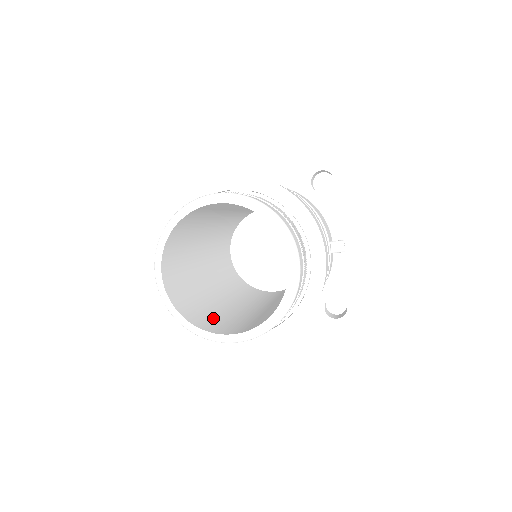
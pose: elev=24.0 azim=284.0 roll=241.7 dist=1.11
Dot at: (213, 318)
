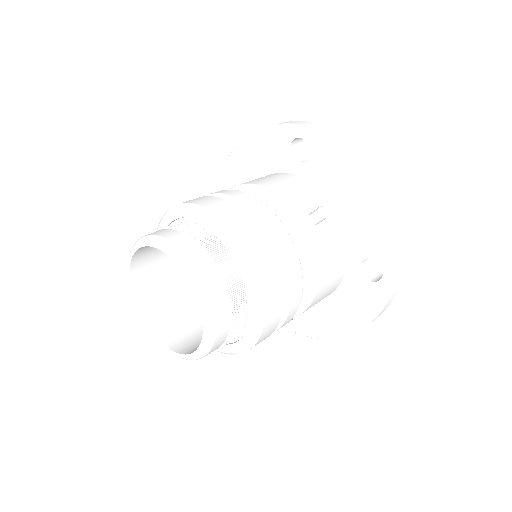
Dot at: occluded
